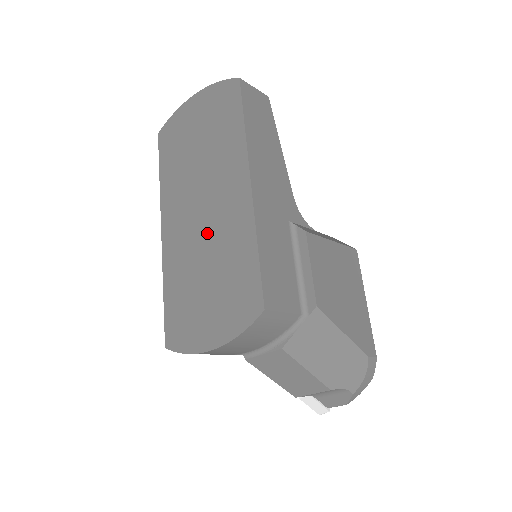
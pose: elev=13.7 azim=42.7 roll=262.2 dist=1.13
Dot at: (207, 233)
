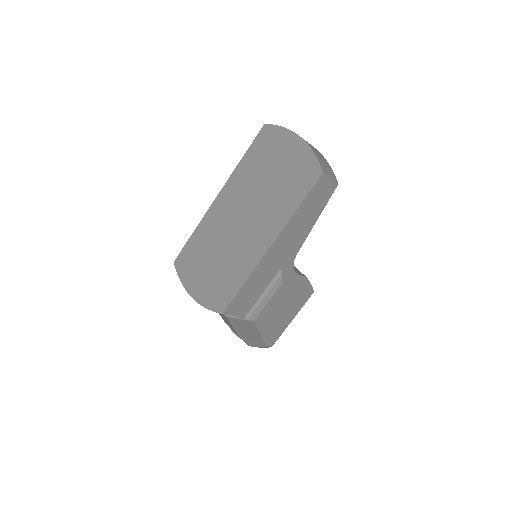
Dot at: (233, 238)
